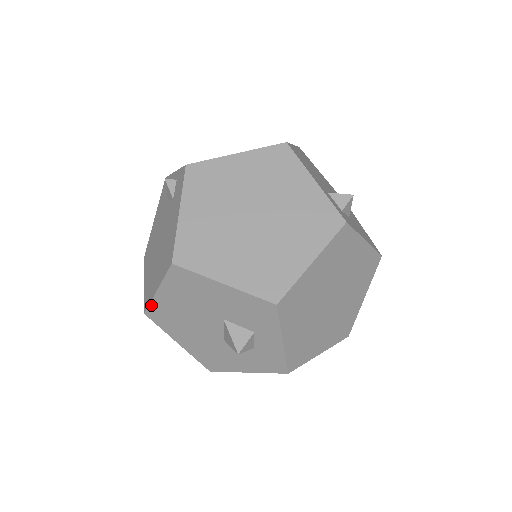
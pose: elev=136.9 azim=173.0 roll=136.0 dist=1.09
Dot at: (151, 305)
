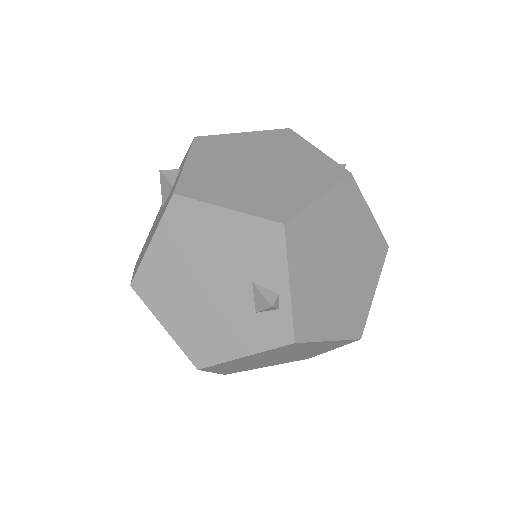
Dot at: (145, 304)
